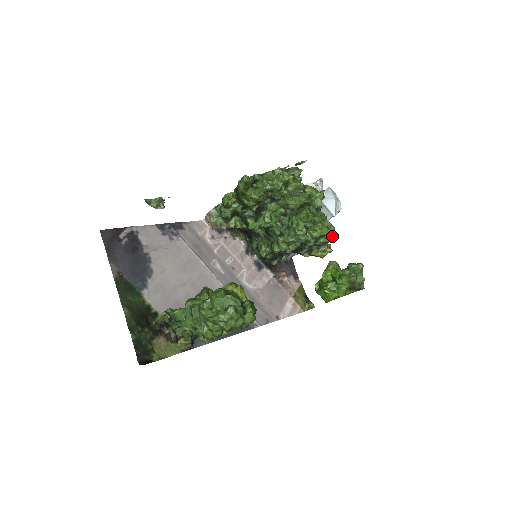
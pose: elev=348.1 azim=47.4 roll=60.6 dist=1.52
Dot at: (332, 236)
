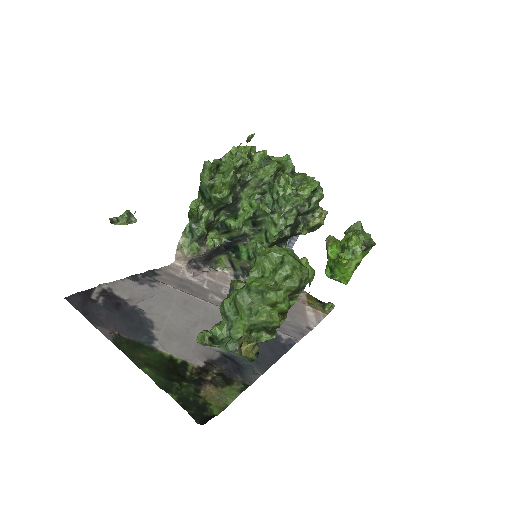
Dot at: (322, 190)
